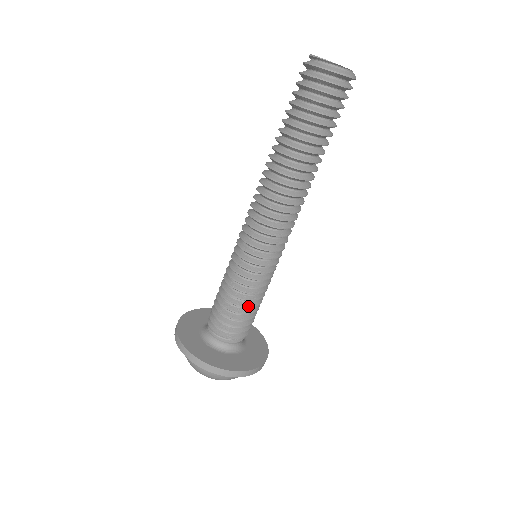
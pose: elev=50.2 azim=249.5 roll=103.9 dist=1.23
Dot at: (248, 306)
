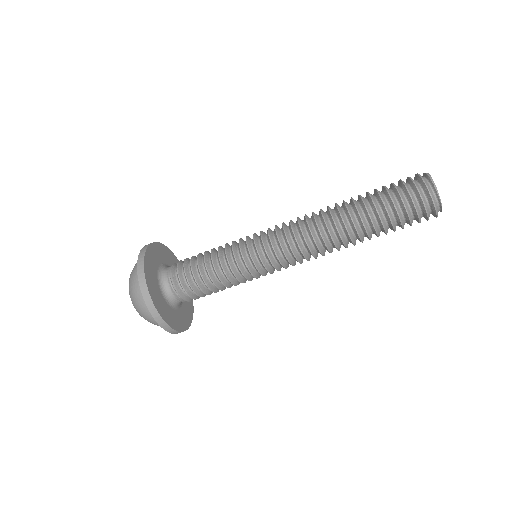
Dot at: occluded
